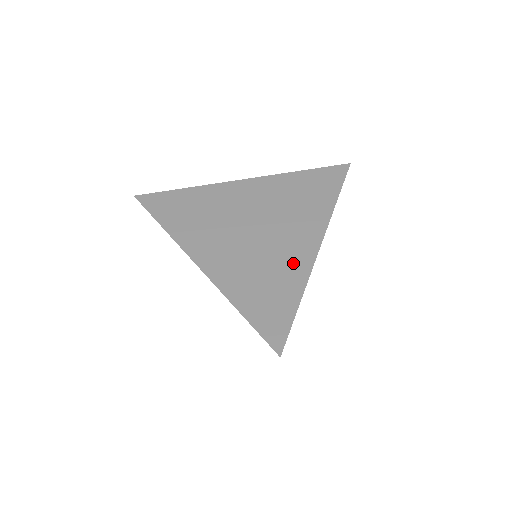
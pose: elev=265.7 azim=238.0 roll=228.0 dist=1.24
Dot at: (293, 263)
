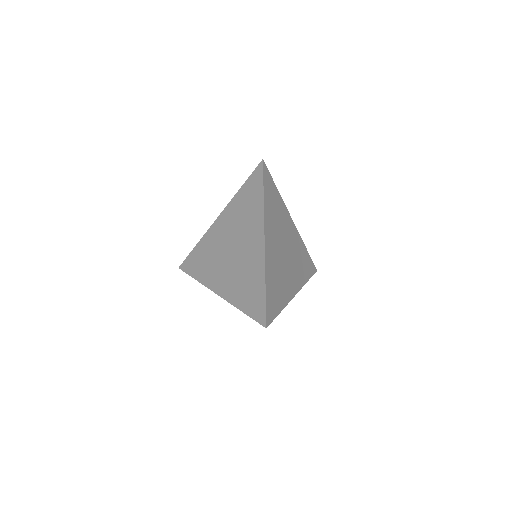
Dot at: (255, 262)
